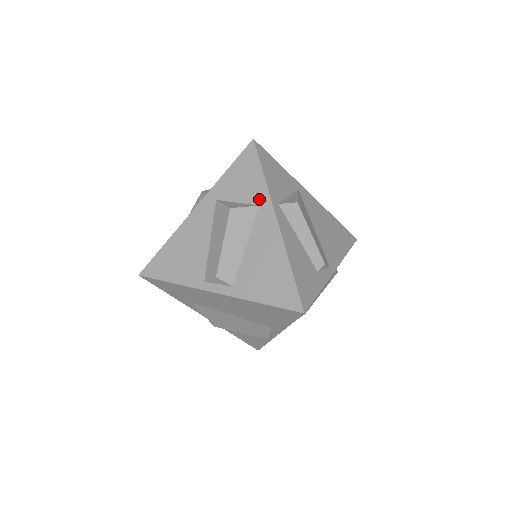
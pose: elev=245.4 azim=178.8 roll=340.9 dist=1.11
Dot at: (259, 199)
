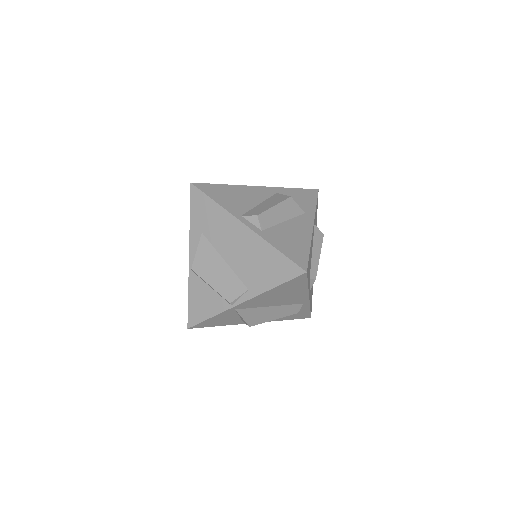
Dot at: (307, 211)
